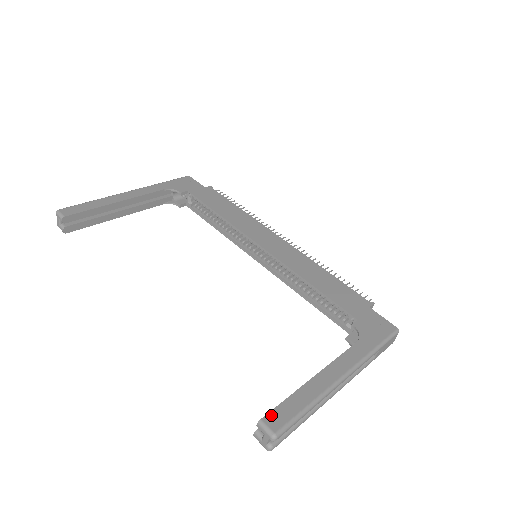
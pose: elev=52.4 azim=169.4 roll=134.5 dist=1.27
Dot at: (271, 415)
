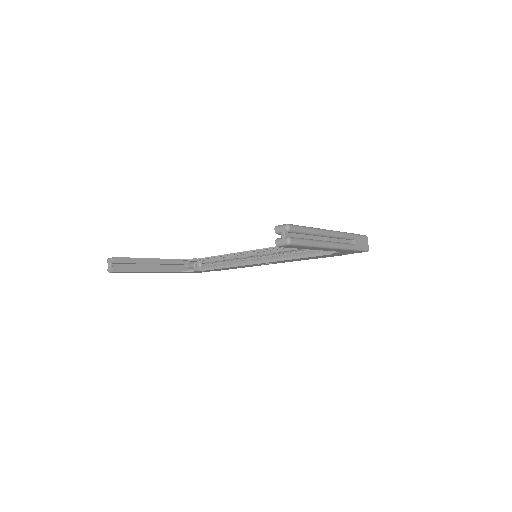
Dot at: occluded
